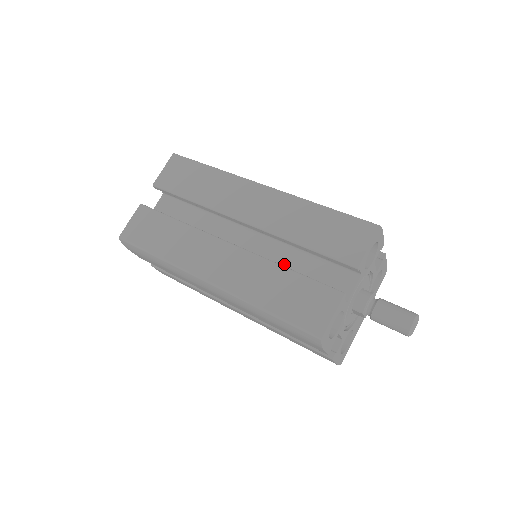
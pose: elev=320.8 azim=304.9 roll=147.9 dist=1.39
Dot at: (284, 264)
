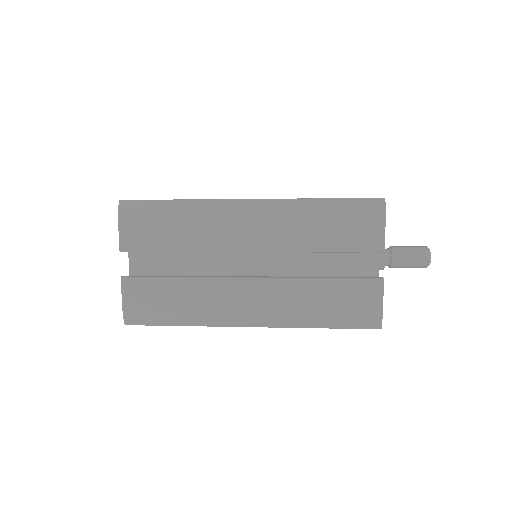
Dot at: occluded
